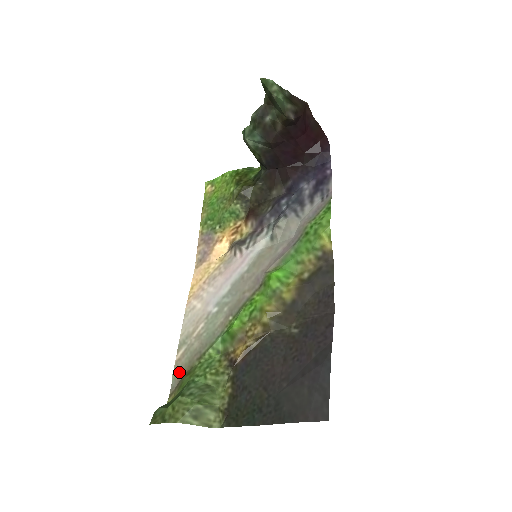
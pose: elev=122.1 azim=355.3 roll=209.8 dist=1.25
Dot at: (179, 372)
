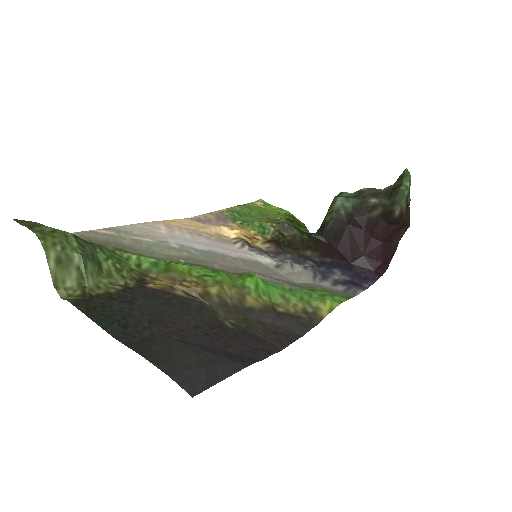
Dot at: (85, 236)
